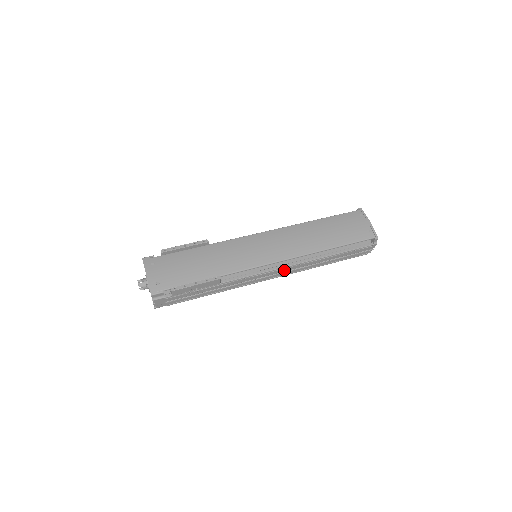
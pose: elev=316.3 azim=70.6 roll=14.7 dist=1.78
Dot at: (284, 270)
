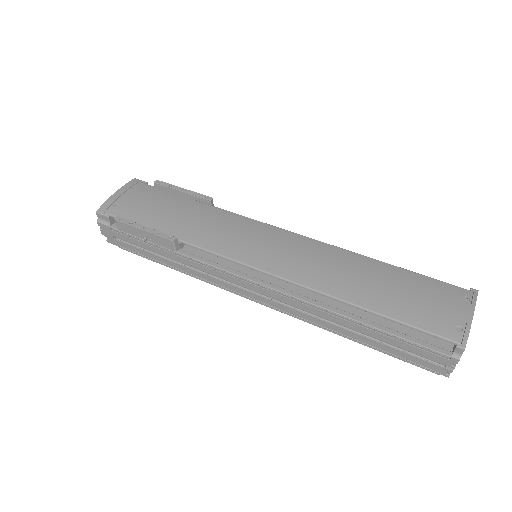
Dot at: (272, 295)
